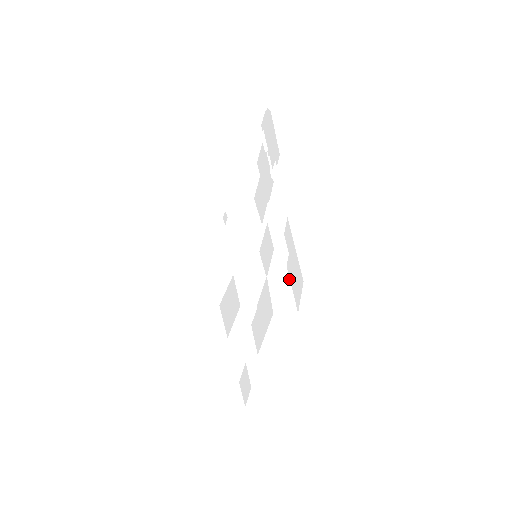
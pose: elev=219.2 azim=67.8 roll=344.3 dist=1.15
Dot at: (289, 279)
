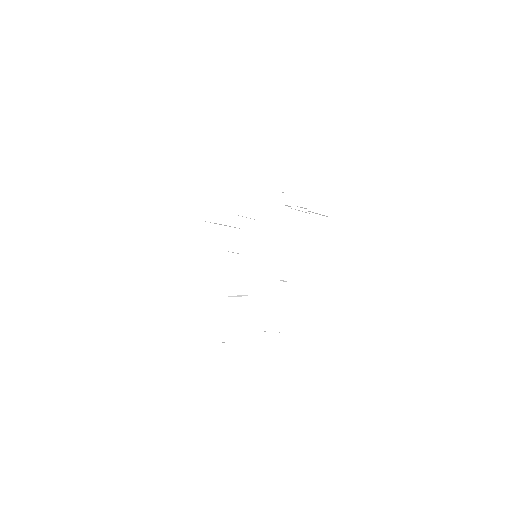
Dot at: occluded
